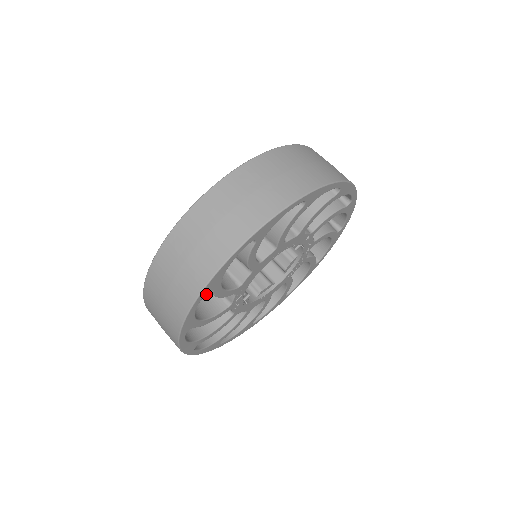
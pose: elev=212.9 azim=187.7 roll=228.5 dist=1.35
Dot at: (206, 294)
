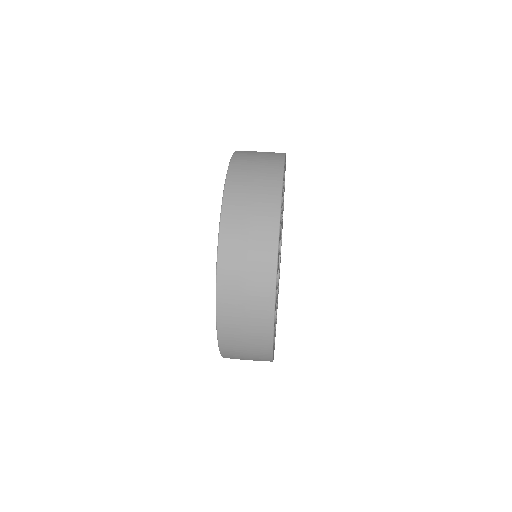
Dot at: occluded
